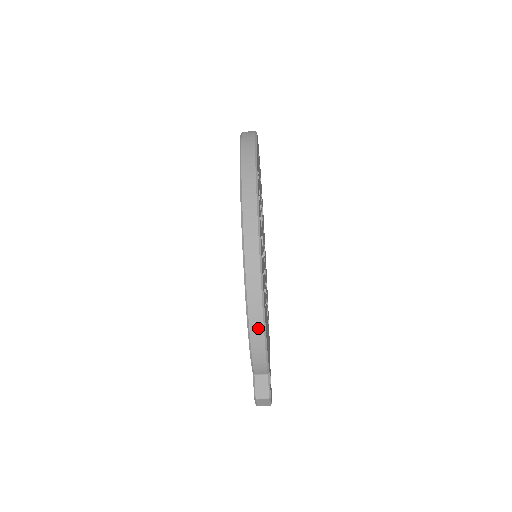
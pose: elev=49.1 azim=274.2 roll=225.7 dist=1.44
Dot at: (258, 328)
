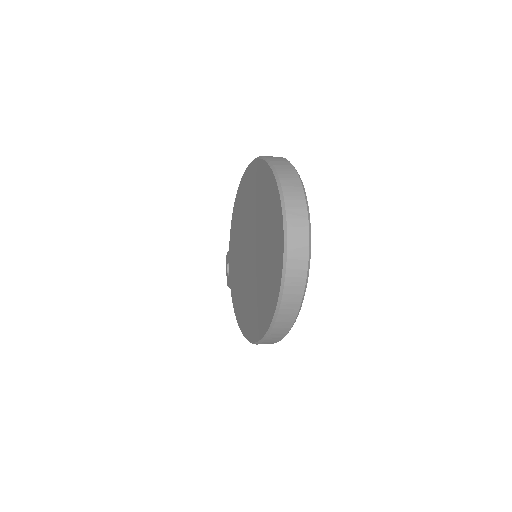
Dot at: occluded
